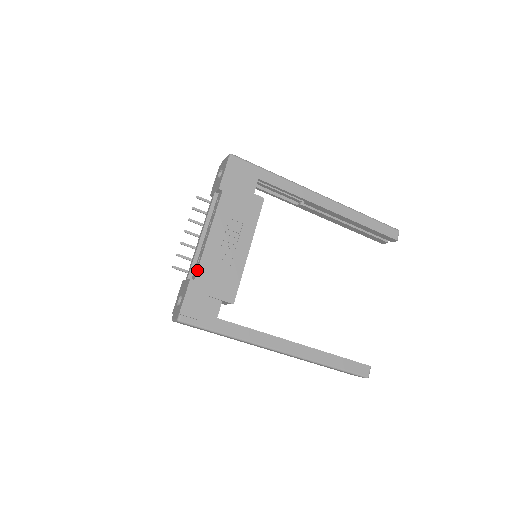
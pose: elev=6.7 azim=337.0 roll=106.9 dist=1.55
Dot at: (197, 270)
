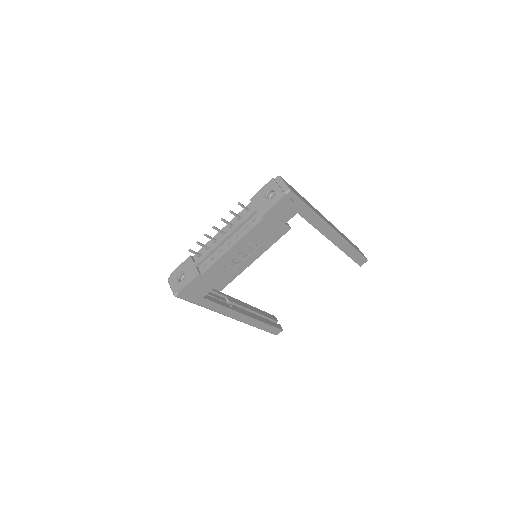
Dot at: (208, 269)
